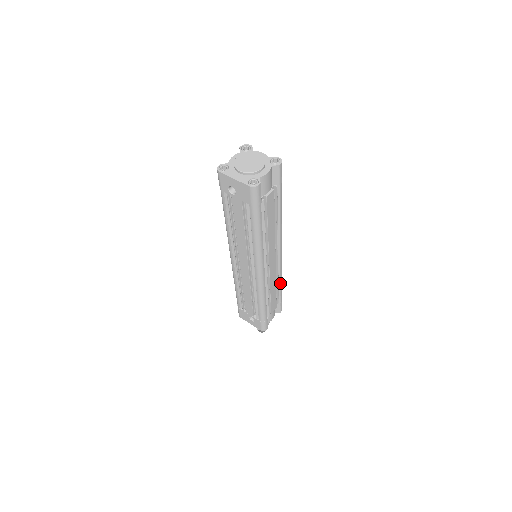
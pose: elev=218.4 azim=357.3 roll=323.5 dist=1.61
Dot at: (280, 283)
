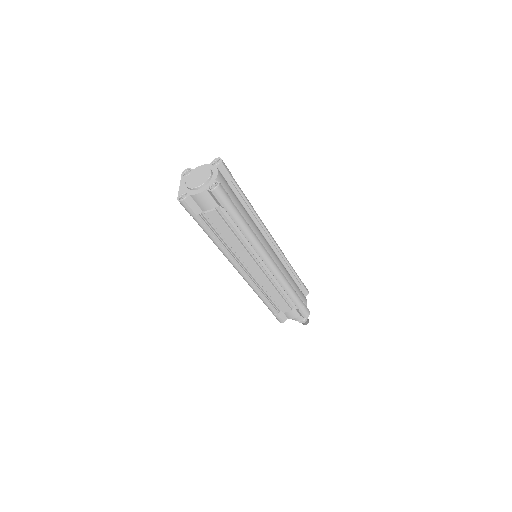
Dot at: (286, 292)
